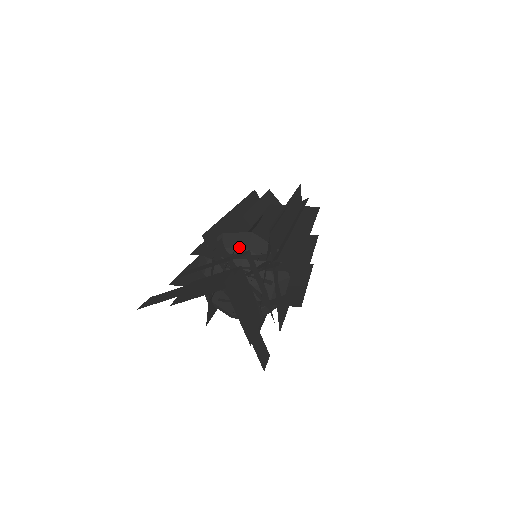
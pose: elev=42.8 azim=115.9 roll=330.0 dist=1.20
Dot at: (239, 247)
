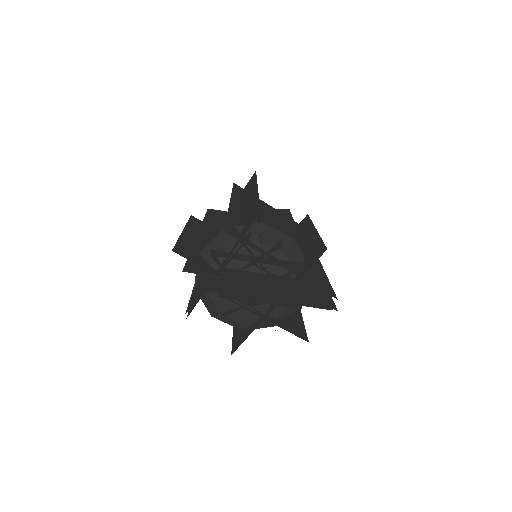
Dot at: (278, 249)
